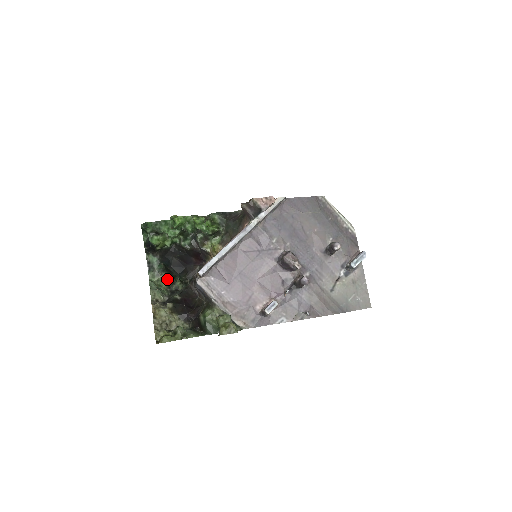
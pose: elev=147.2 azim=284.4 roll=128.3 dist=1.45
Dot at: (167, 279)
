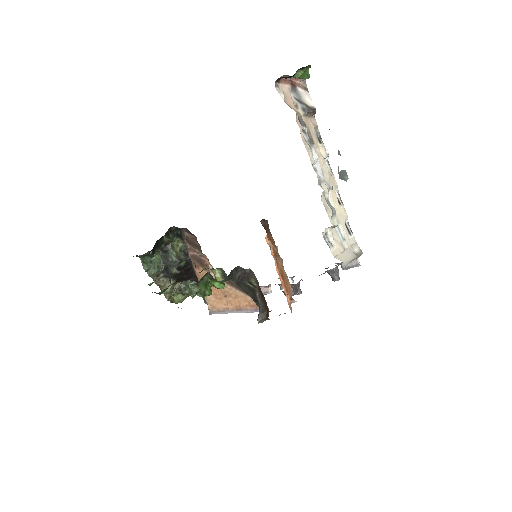
Dot at: (157, 251)
